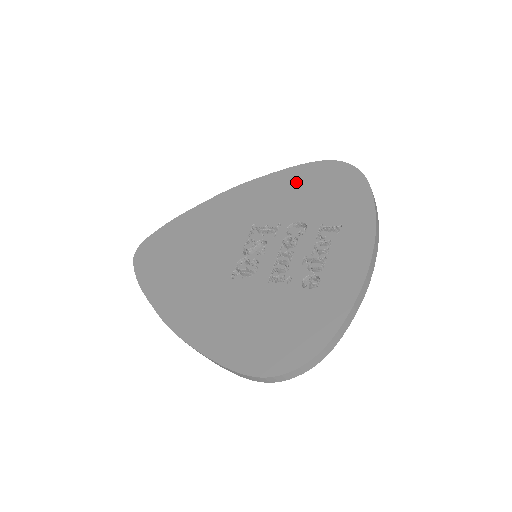
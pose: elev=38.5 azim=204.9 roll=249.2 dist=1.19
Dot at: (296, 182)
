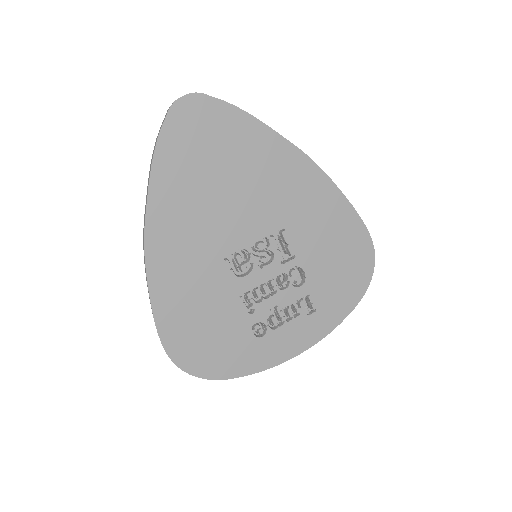
Dot at: (342, 233)
